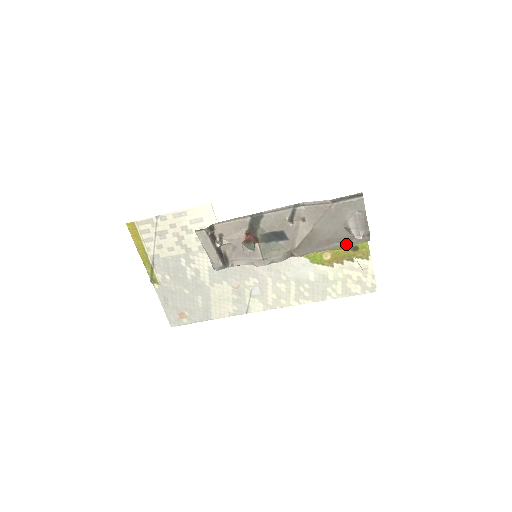
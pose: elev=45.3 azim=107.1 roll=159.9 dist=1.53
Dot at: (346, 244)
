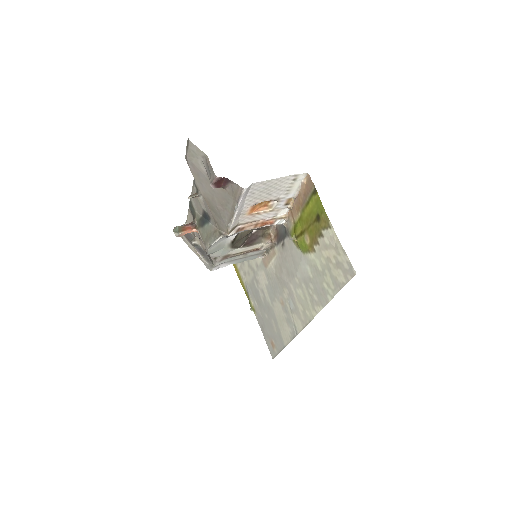
Dot at: (234, 203)
